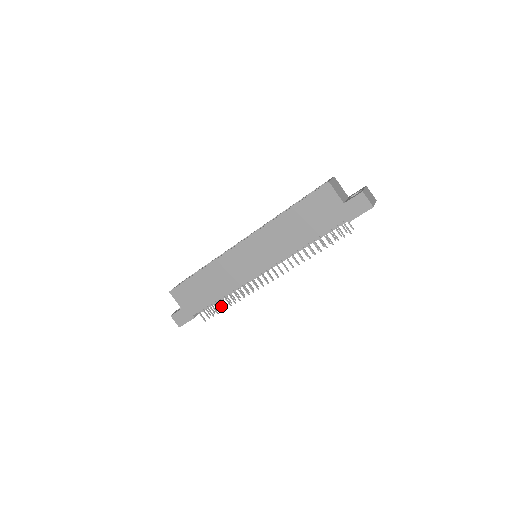
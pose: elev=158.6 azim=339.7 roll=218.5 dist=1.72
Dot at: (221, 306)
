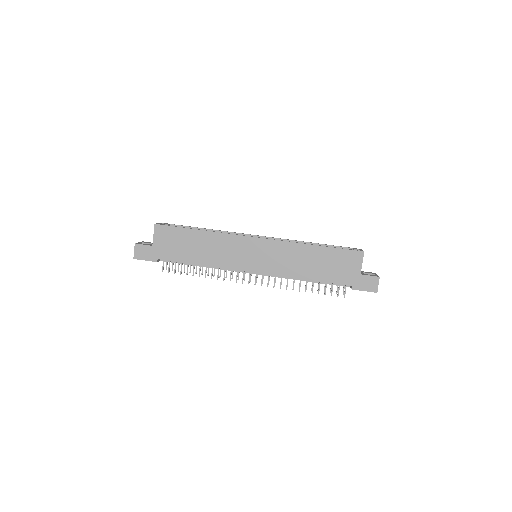
Dot at: (184, 269)
